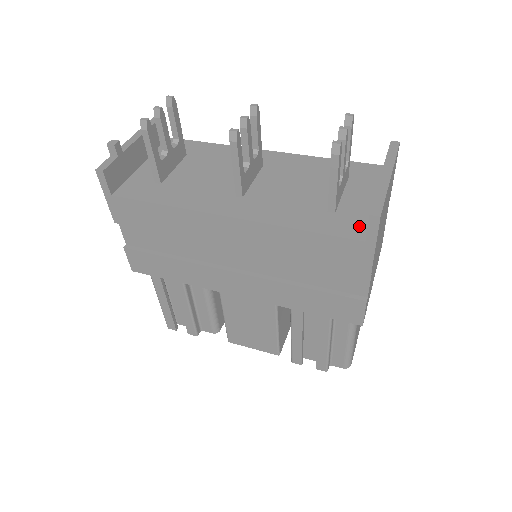
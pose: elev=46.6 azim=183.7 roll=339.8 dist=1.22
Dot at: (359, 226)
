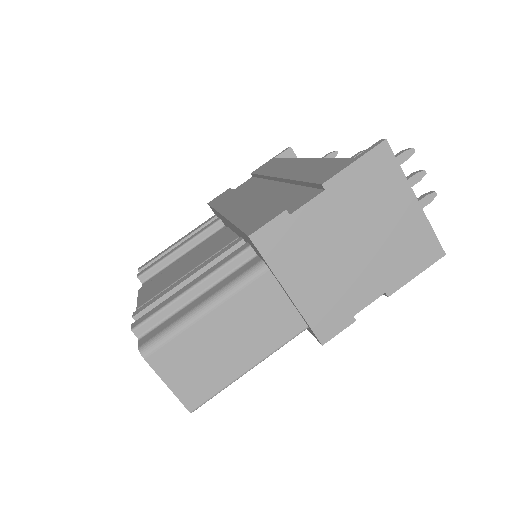
Dot at: occluded
